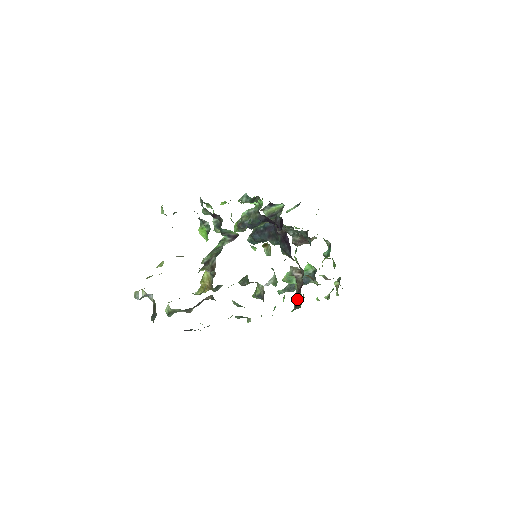
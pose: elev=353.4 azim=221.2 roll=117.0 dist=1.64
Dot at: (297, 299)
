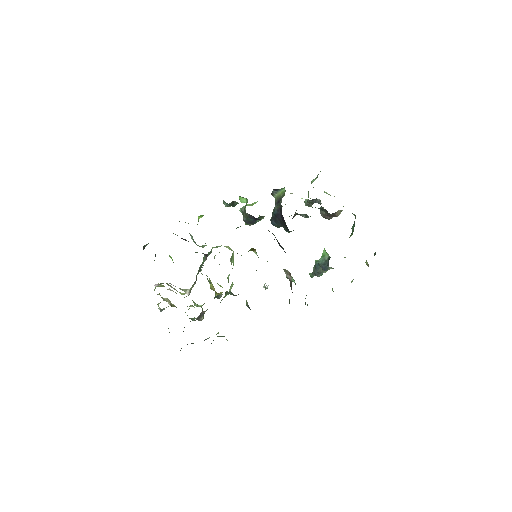
Dot at: occluded
